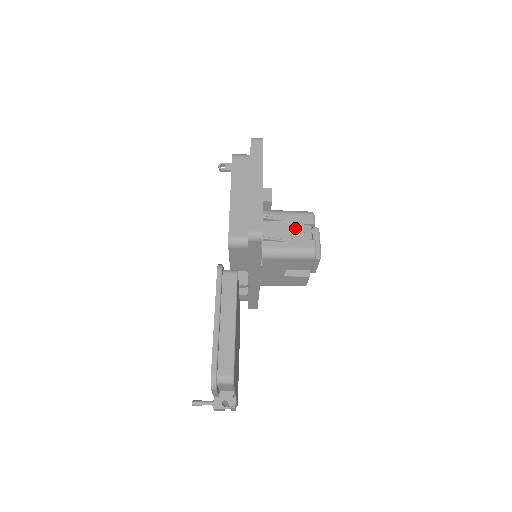
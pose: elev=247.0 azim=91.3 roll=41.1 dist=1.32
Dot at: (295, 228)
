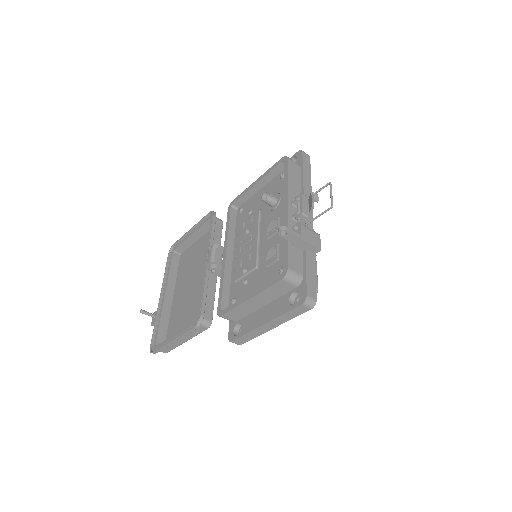
Dot at: occluded
